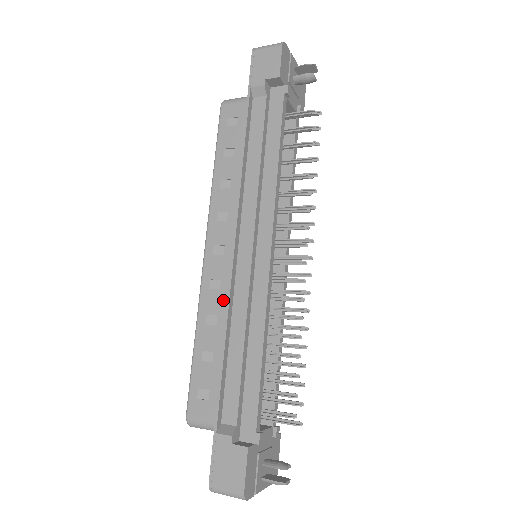
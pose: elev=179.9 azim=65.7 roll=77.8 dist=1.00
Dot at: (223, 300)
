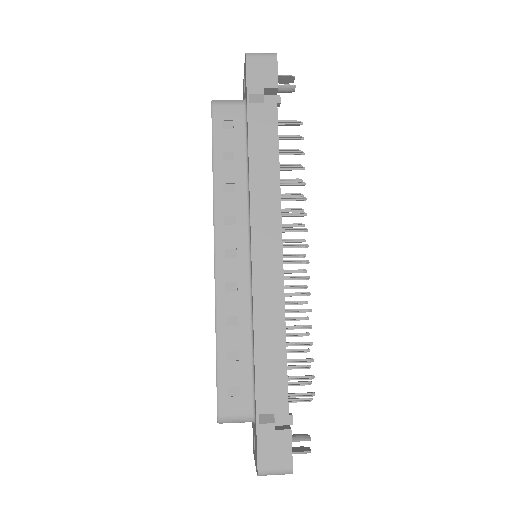
Dot at: (242, 301)
